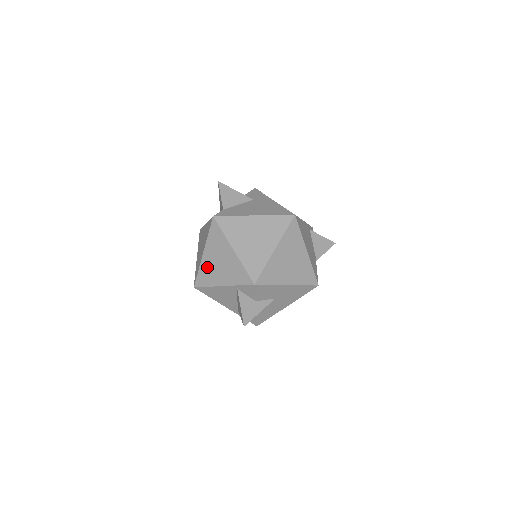
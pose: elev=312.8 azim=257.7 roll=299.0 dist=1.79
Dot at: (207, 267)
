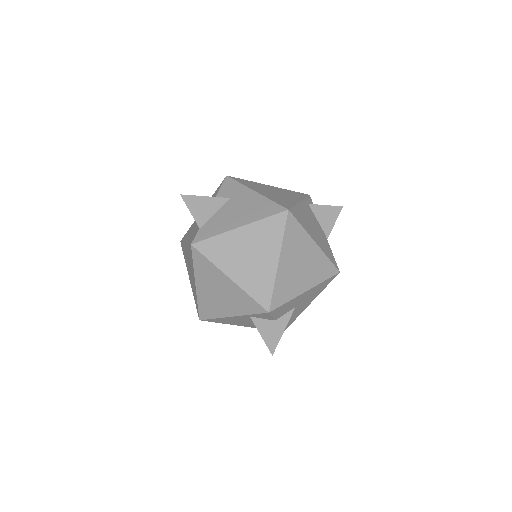
Dot at: (206, 299)
